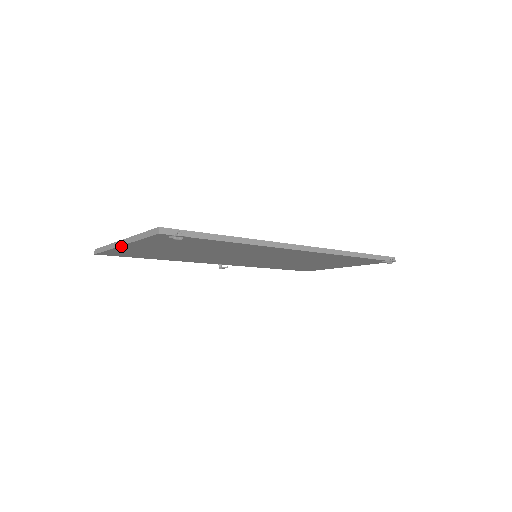
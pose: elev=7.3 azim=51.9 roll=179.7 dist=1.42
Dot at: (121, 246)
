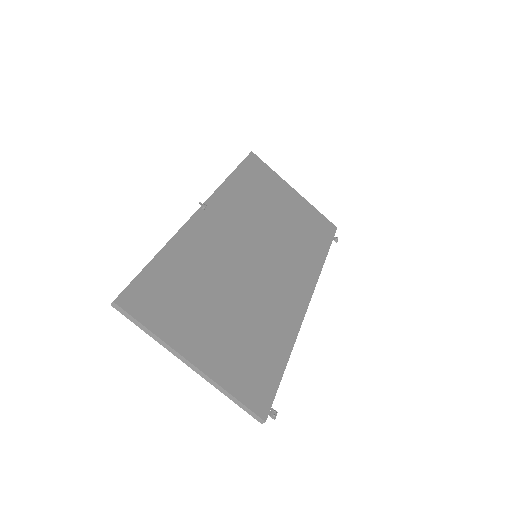
Dot at: (184, 361)
